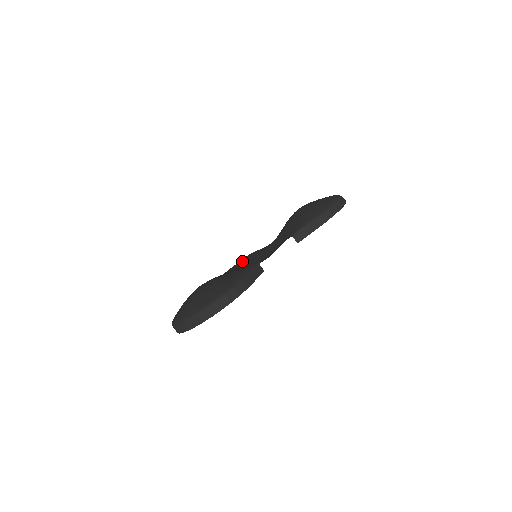
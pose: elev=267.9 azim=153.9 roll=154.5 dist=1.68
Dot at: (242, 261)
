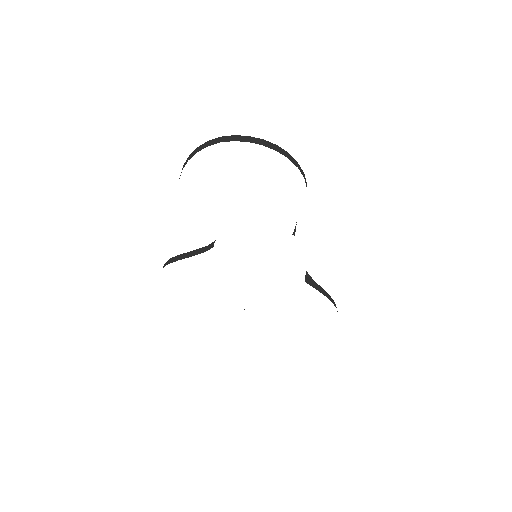
Dot at: occluded
